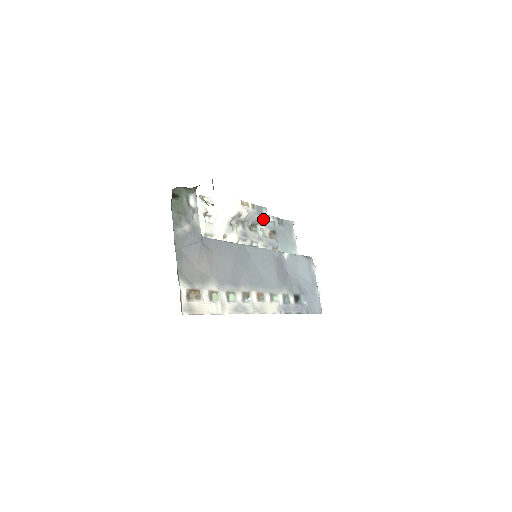
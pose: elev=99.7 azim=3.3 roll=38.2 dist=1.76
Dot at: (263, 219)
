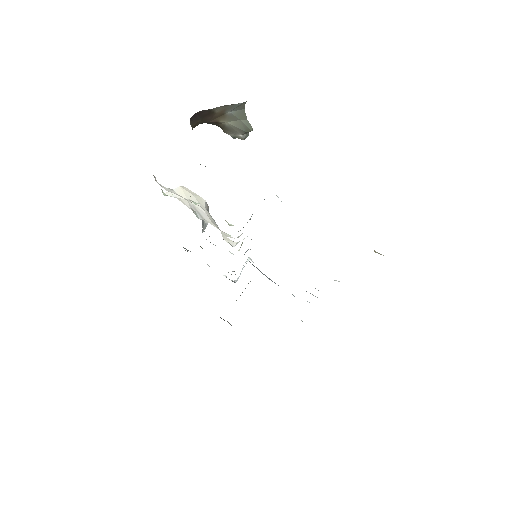
Dot at: (204, 224)
